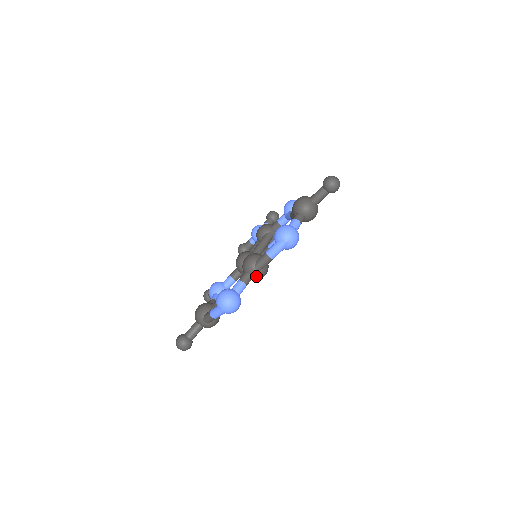
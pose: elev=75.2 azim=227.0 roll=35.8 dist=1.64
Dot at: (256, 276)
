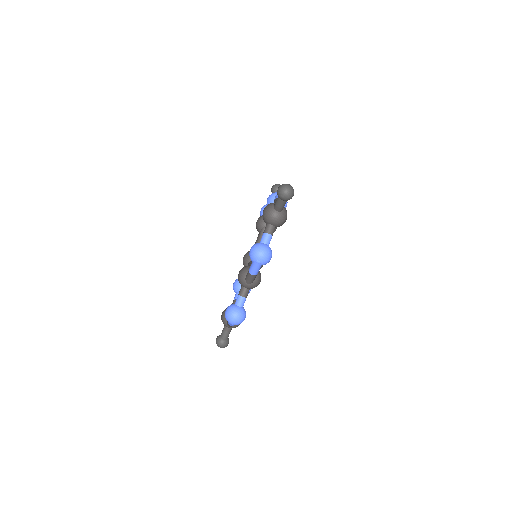
Dot at: (251, 288)
